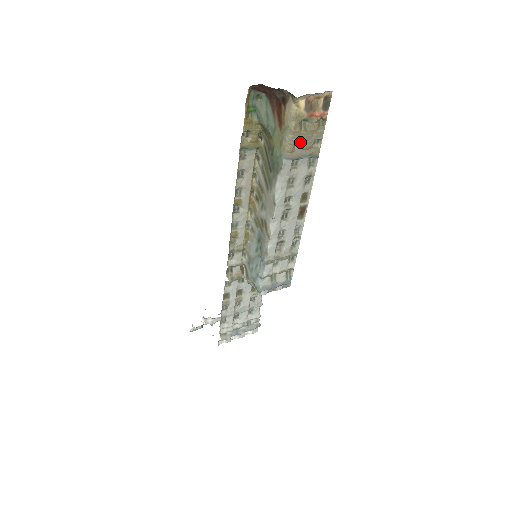
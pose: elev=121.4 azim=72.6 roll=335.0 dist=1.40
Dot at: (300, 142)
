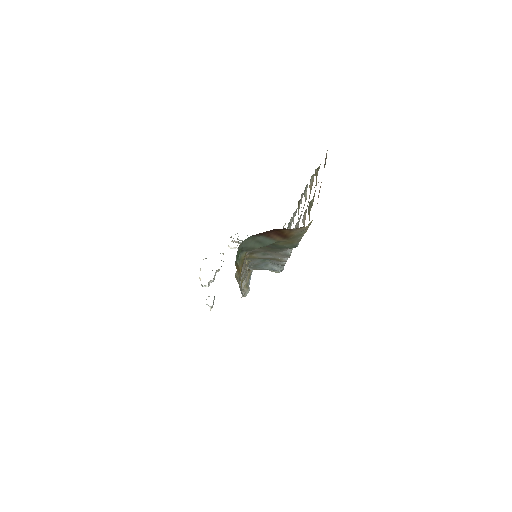
Dot at: (304, 212)
